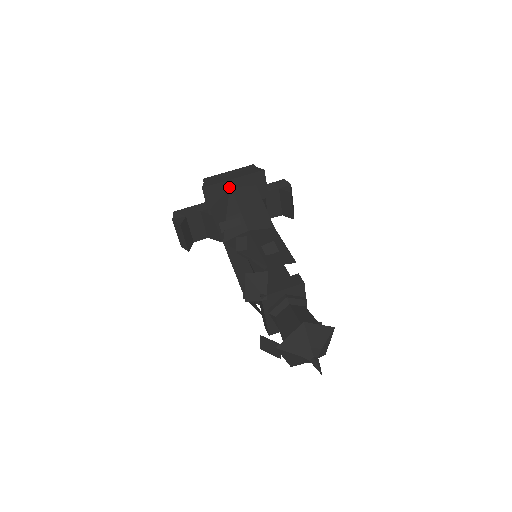
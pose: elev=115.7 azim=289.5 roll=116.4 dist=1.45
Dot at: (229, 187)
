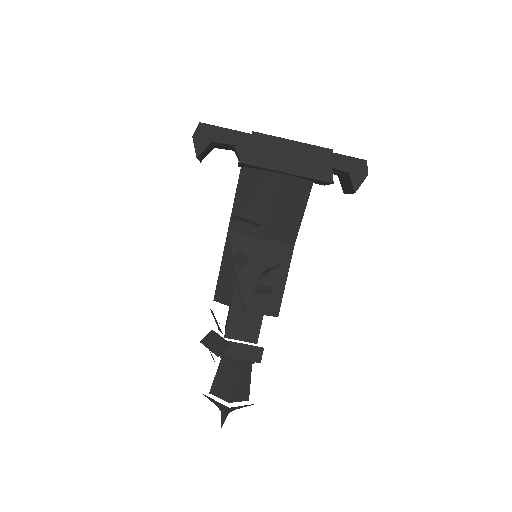
Dot at: (276, 171)
